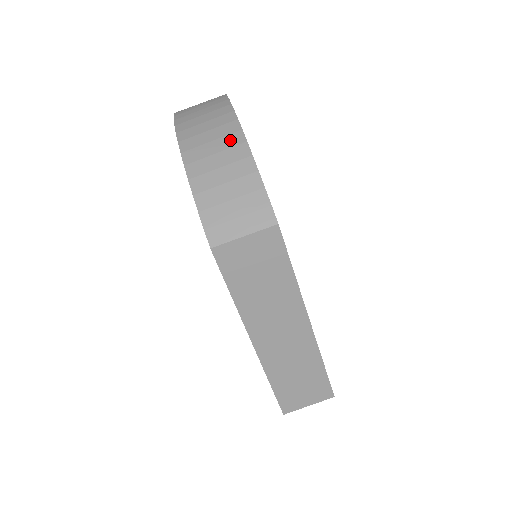
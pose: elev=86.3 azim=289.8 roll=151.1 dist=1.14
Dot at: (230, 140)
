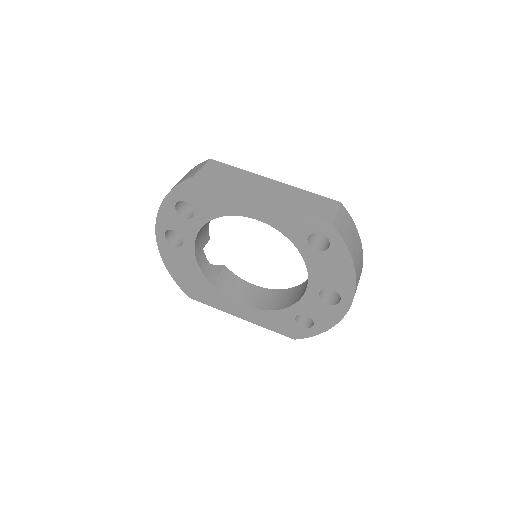
Dot at: occluded
